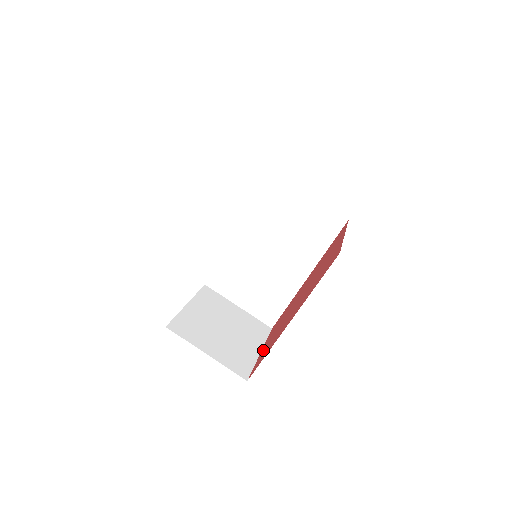
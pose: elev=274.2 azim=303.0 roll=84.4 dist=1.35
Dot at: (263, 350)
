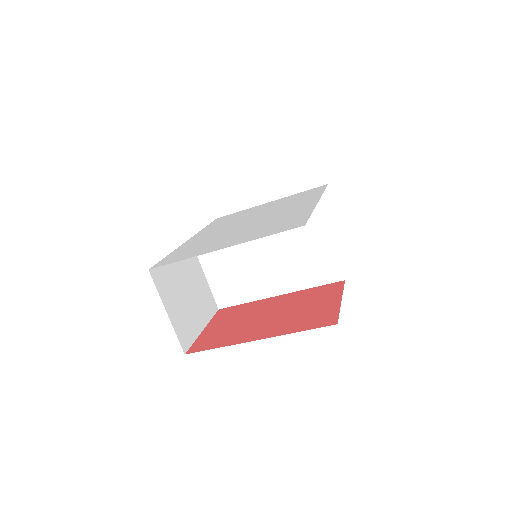
Dot at: (209, 332)
